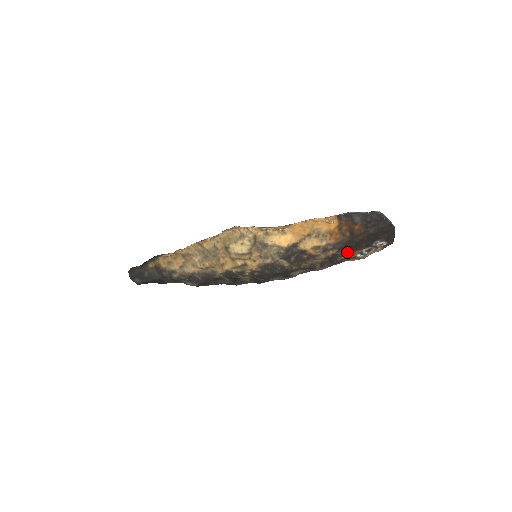
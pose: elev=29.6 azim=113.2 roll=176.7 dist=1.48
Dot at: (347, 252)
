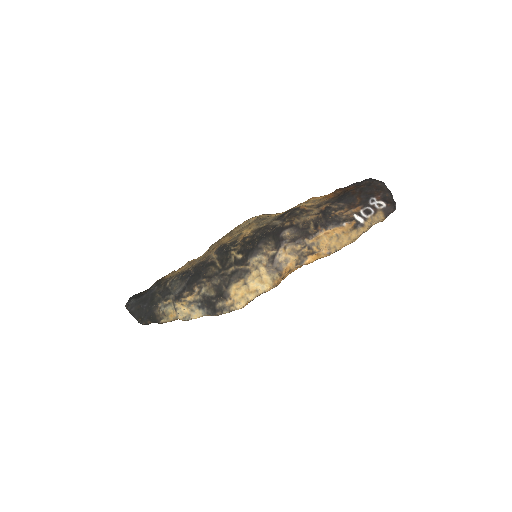
Dot at: (342, 208)
